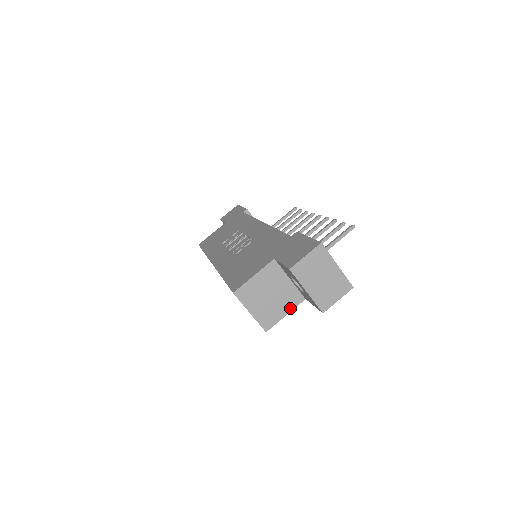
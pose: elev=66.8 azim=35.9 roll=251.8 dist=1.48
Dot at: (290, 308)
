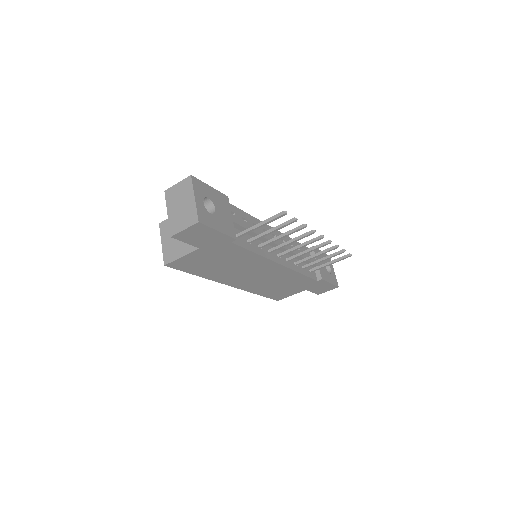
Dot at: (186, 252)
